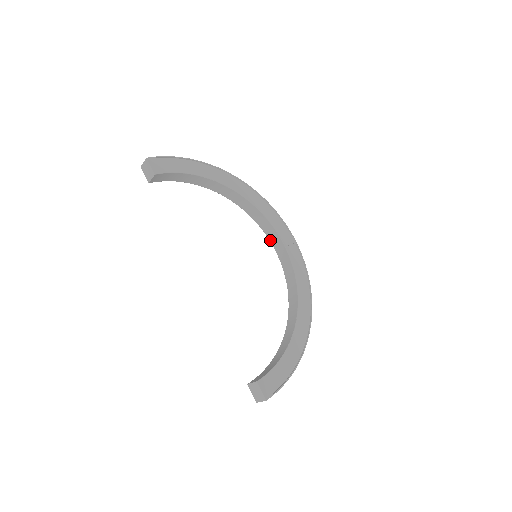
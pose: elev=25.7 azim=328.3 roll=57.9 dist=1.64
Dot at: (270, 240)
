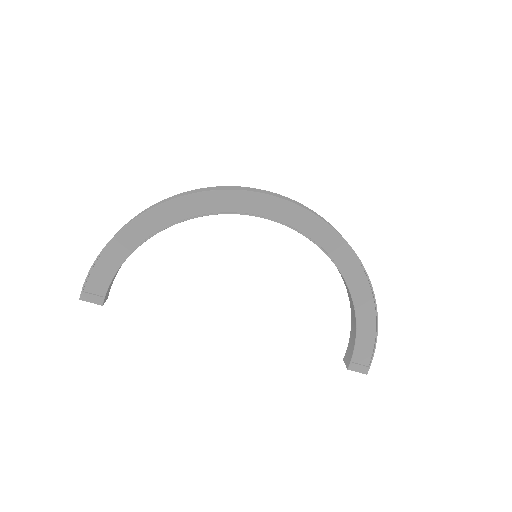
Dot at: occluded
